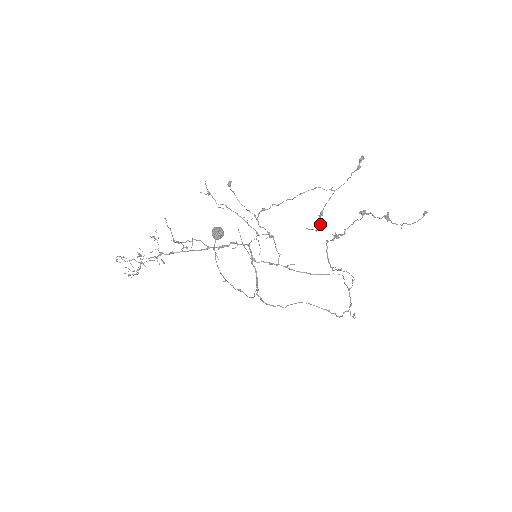
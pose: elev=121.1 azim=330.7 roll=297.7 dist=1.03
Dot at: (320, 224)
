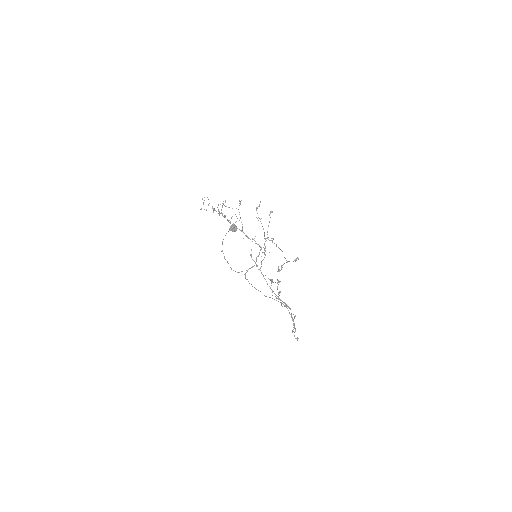
Dot at: (280, 270)
